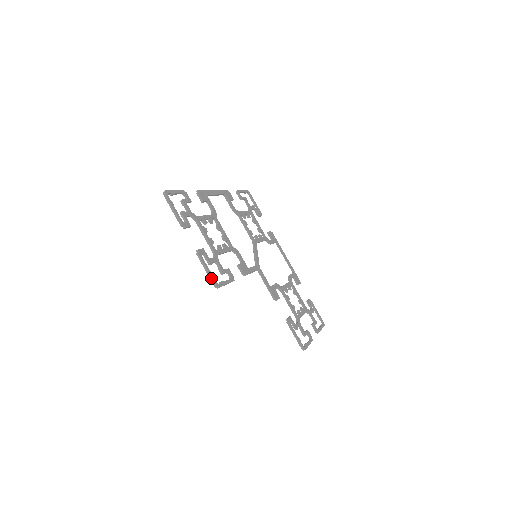
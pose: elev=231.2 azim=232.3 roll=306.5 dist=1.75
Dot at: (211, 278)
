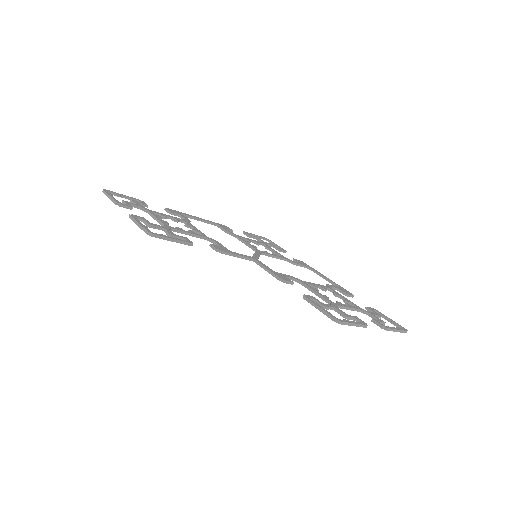
Dot at: (142, 228)
